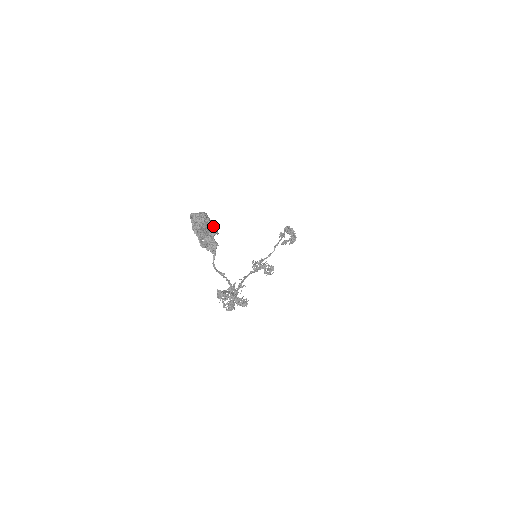
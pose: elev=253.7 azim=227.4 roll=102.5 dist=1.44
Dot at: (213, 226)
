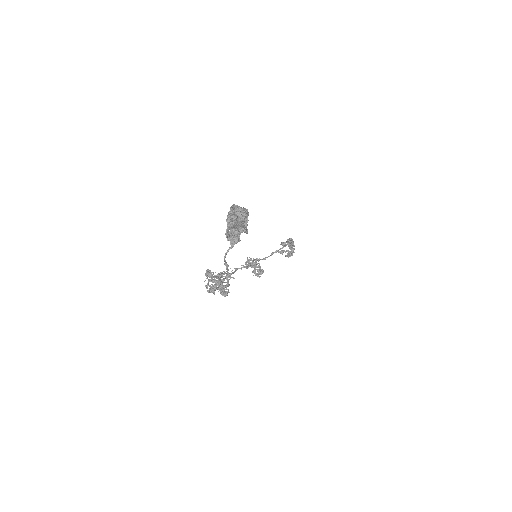
Dot at: (247, 225)
